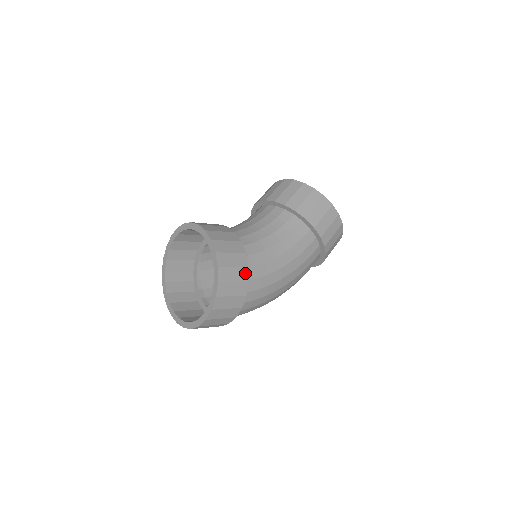
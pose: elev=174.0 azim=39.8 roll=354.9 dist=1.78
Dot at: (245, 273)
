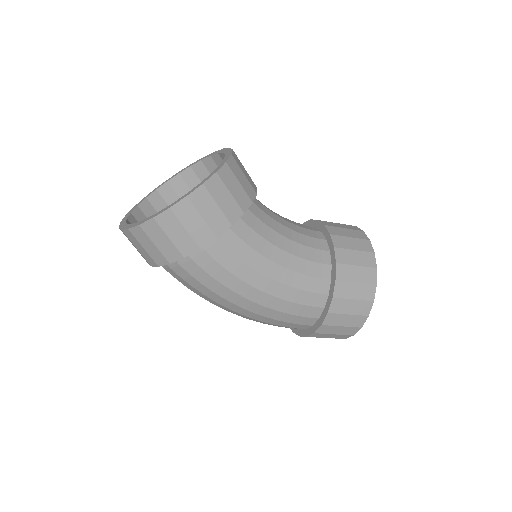
Dot at: (222, 226)
